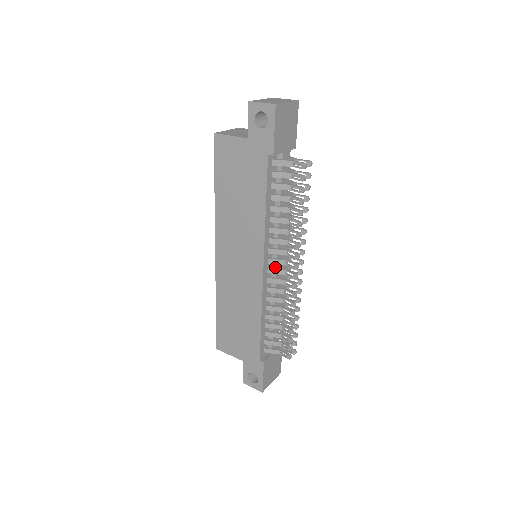
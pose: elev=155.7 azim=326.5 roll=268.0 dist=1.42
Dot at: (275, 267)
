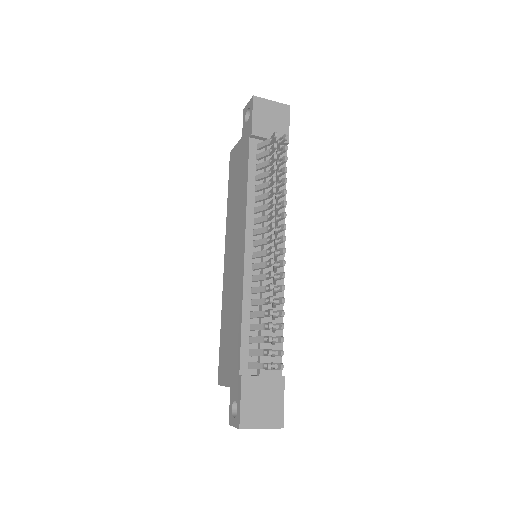
Dot at: occluded
